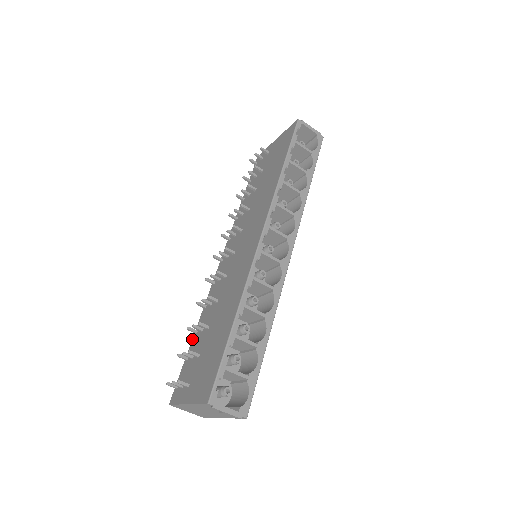
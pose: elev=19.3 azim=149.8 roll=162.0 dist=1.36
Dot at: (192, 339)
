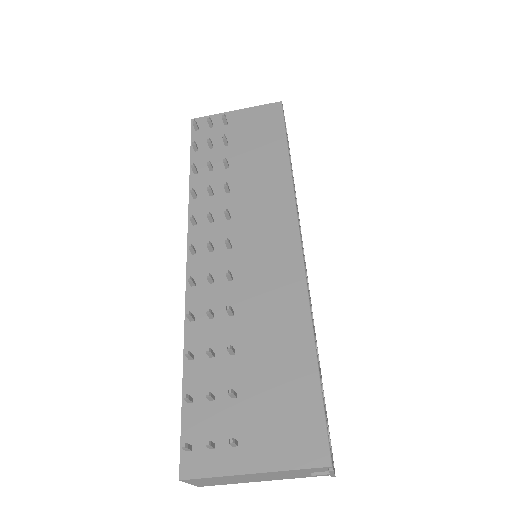
Dot at: (184, 369)
